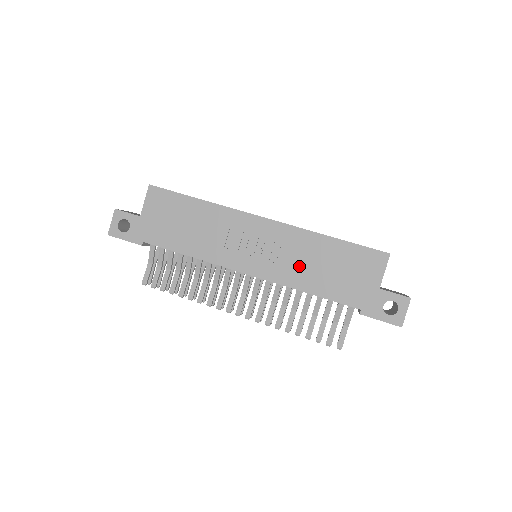
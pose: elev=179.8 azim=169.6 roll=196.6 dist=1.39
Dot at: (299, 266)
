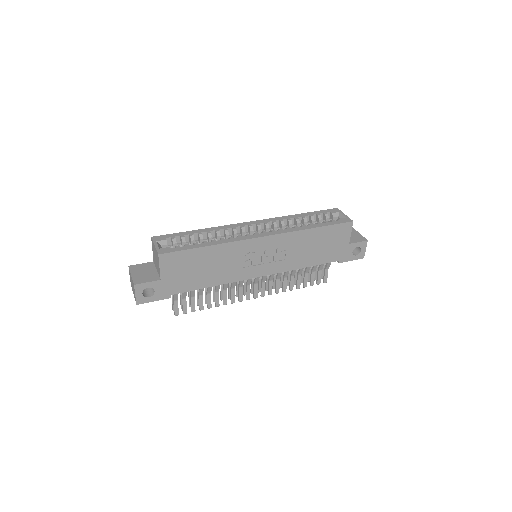
Dot at: (296, 255)
